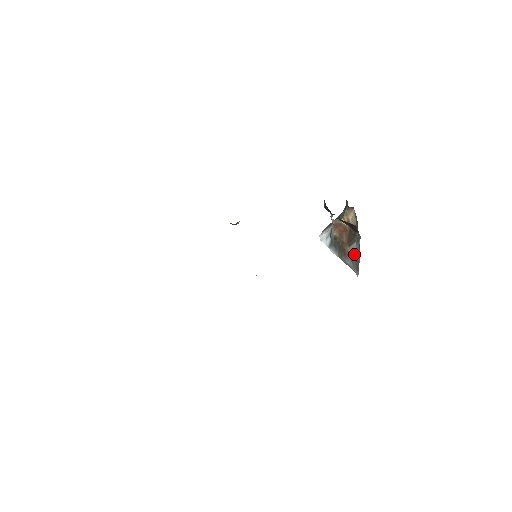
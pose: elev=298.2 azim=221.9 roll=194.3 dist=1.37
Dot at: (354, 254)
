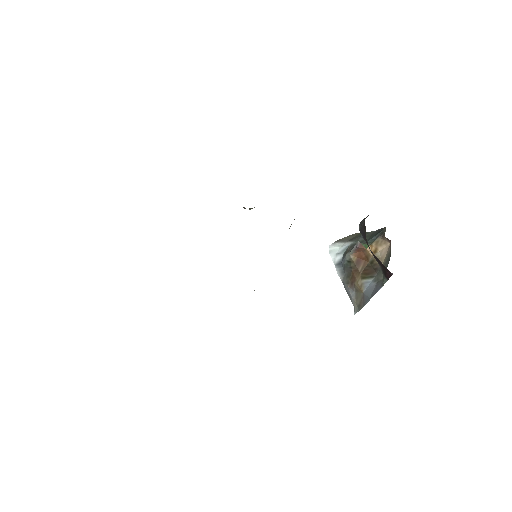
Dot at: (364, 290)
